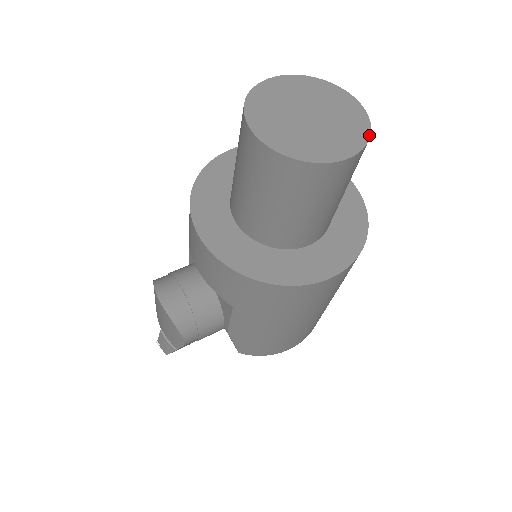
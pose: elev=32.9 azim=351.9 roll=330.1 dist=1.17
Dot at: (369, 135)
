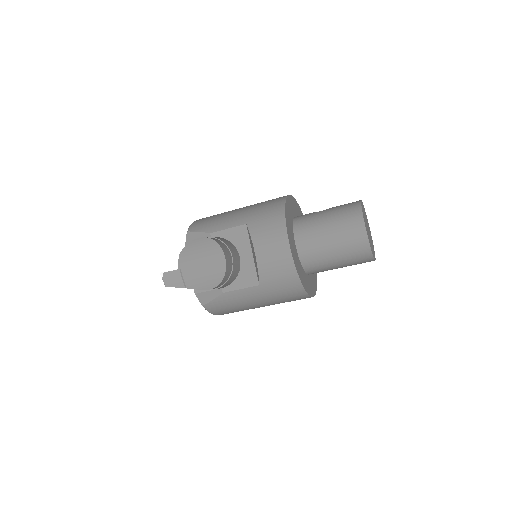
Dot at: occluded
